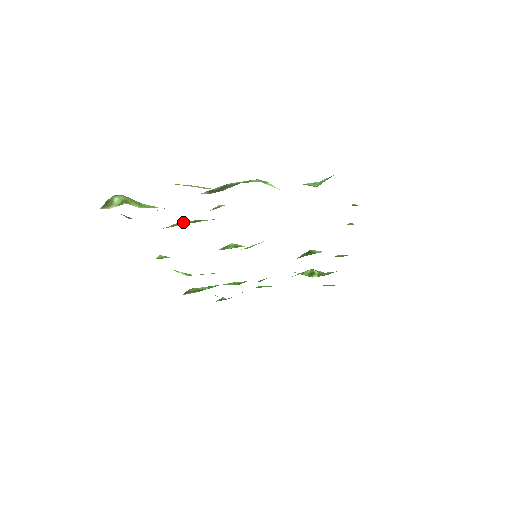
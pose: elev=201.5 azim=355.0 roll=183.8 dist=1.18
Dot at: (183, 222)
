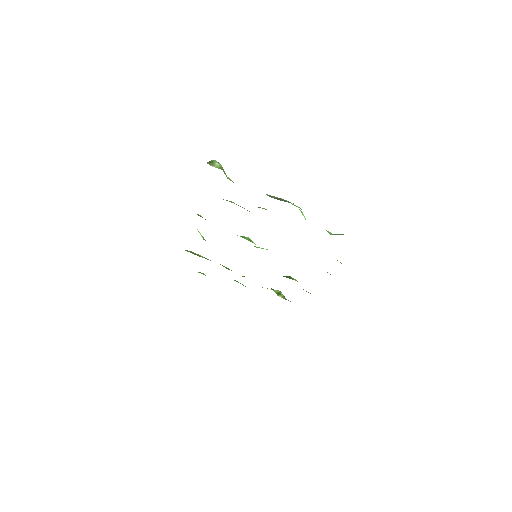
Dot at: occluded
